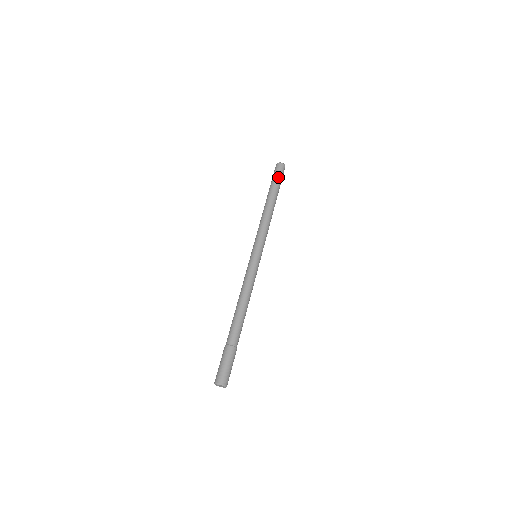
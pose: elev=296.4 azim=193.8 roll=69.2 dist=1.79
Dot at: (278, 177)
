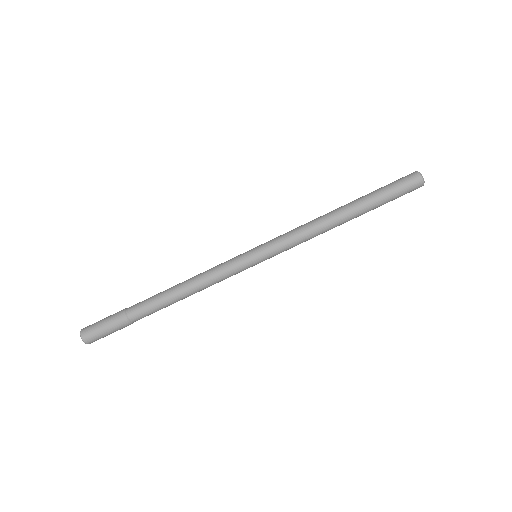
Dot at: (395, 198)
